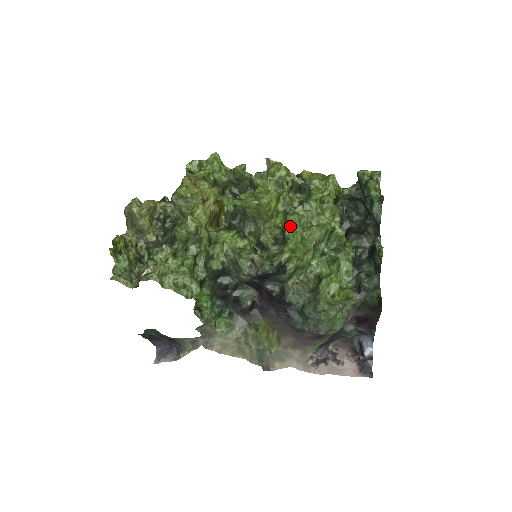
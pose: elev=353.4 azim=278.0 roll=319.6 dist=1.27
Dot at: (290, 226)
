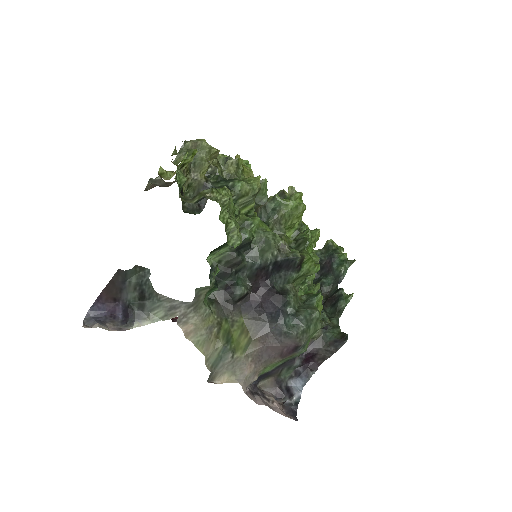
Dot at: (309, 238)
